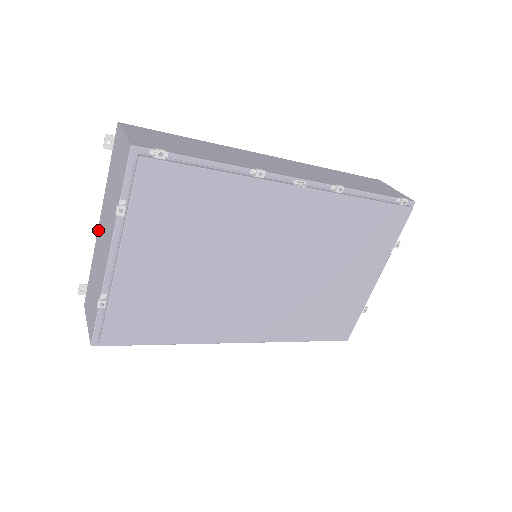
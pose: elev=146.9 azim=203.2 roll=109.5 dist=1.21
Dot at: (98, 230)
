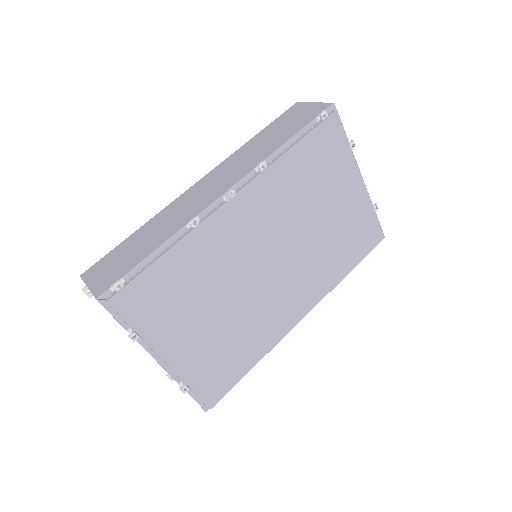
Dot at: occluded
